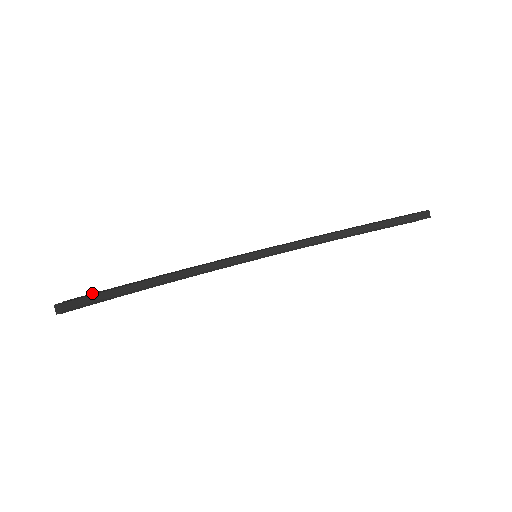
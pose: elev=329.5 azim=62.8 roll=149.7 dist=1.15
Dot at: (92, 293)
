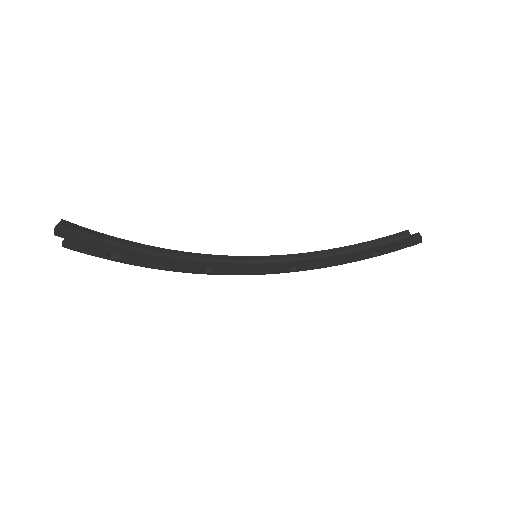
Dot at: occluded
